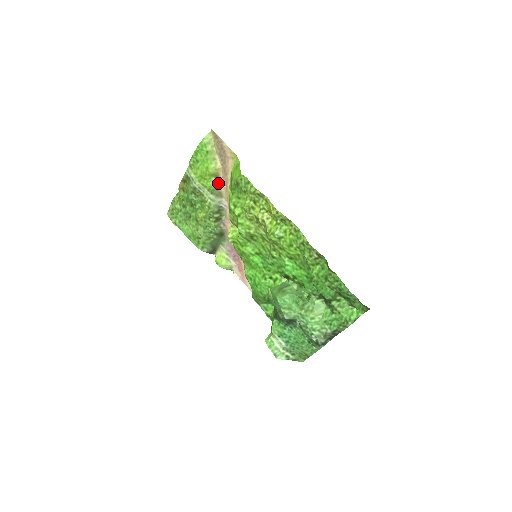
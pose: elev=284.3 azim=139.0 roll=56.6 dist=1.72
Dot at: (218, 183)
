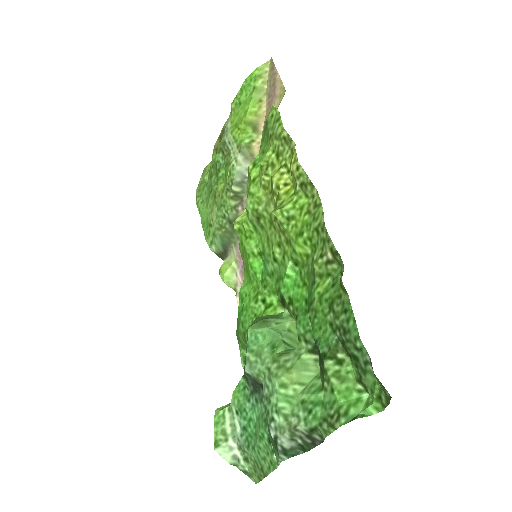
Dot at: (253, 138)
